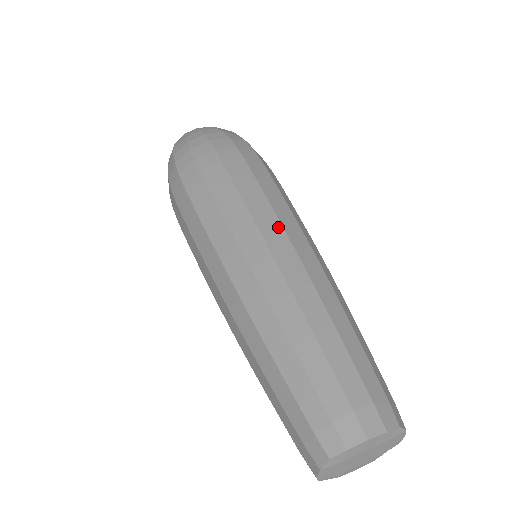
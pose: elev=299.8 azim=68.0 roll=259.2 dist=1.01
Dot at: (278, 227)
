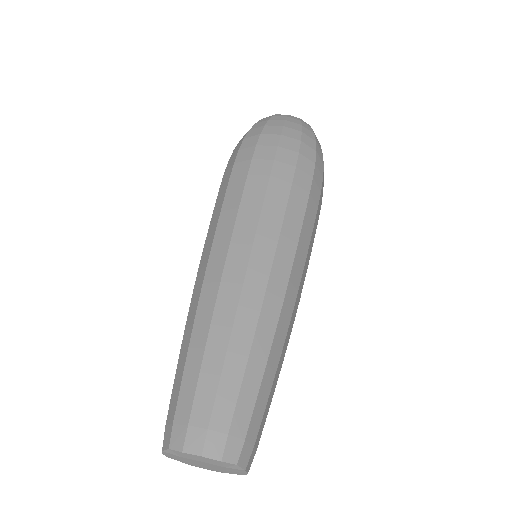
Dot at: (272, 246)
